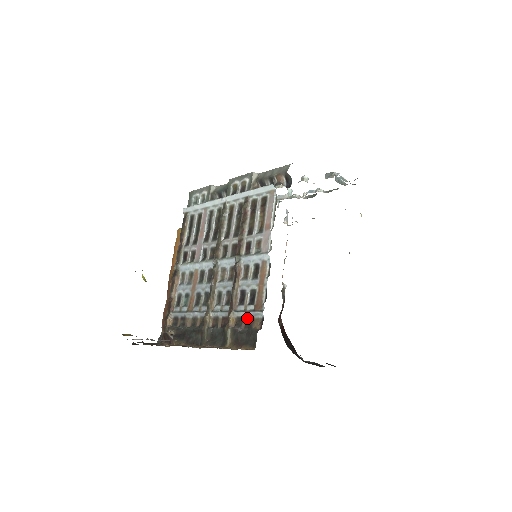
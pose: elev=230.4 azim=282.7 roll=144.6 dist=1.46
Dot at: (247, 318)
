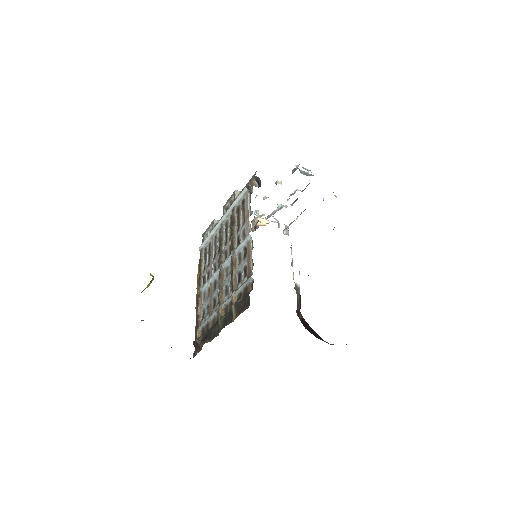
Dot at: (244, 290)
